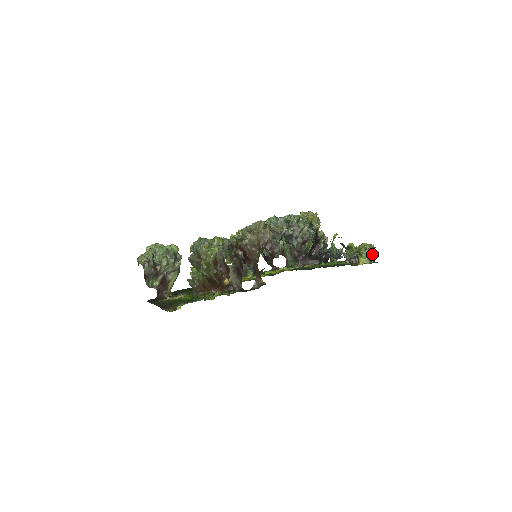
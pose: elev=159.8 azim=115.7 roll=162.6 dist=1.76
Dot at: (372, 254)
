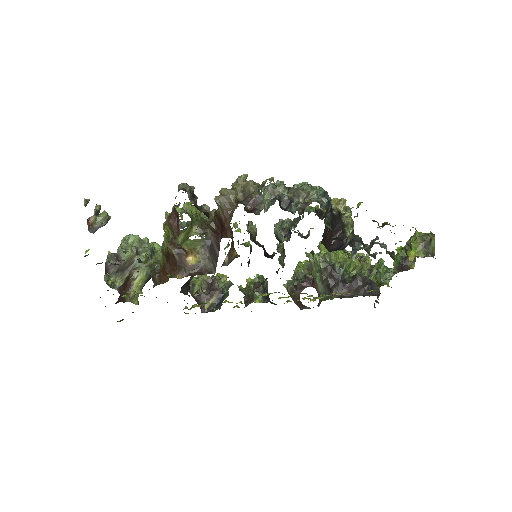
Dot at: (429, 244)
